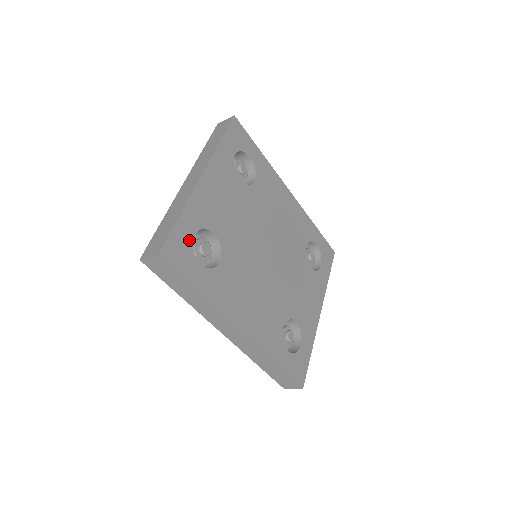
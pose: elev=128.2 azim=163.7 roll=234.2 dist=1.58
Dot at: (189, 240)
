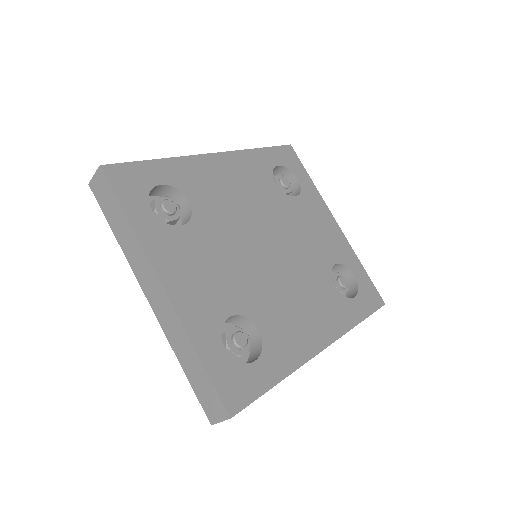
Dot at: (227, 361)
